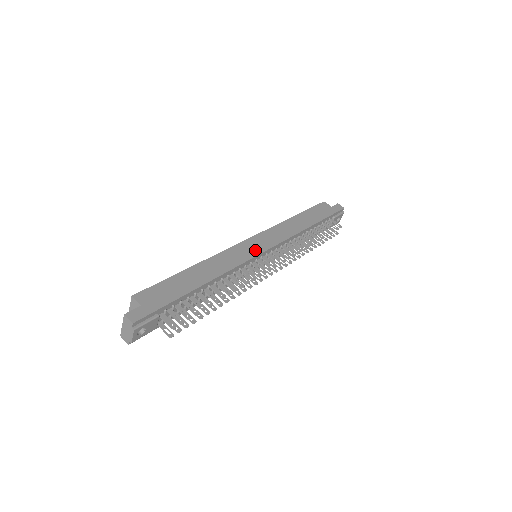
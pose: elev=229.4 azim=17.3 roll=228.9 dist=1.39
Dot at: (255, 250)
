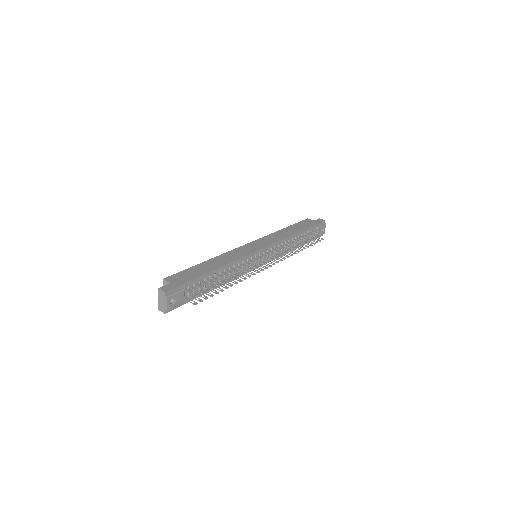
Dot at: (253, 249)
